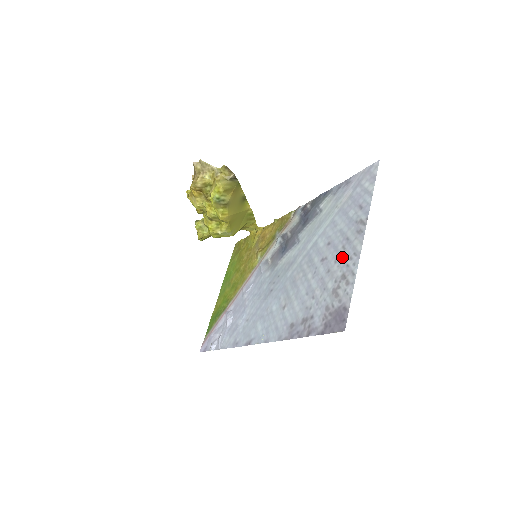
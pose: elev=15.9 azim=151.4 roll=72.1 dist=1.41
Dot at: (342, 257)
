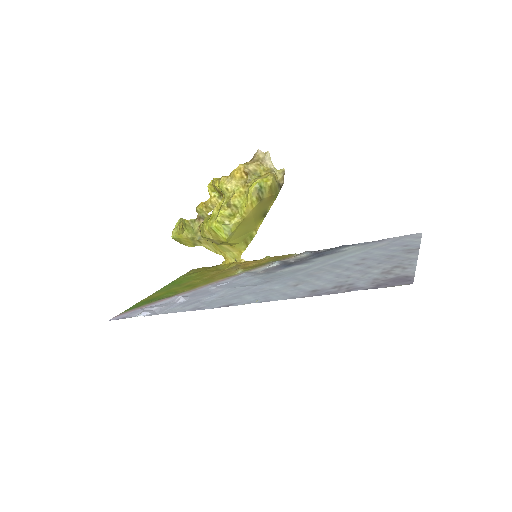
Dot at: (390, 261)
